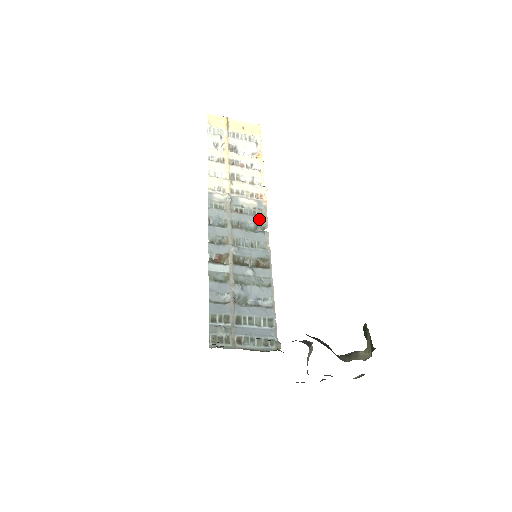
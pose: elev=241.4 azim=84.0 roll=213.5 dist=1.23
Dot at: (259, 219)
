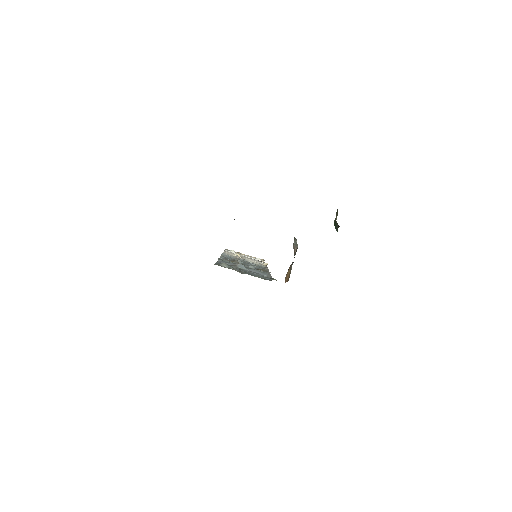
Dot at: (261, 266)
